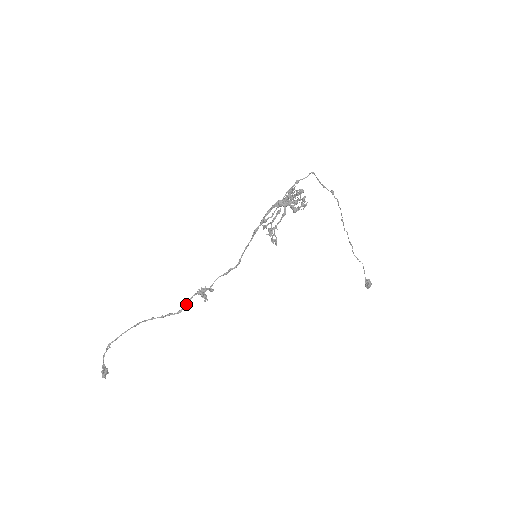
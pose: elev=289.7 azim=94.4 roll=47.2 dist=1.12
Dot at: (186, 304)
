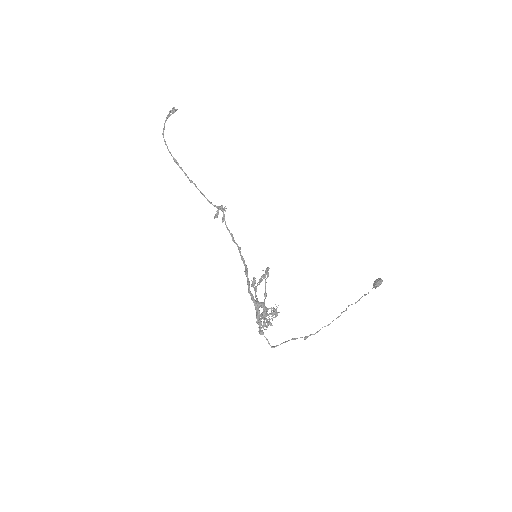
Dot at: occluded
